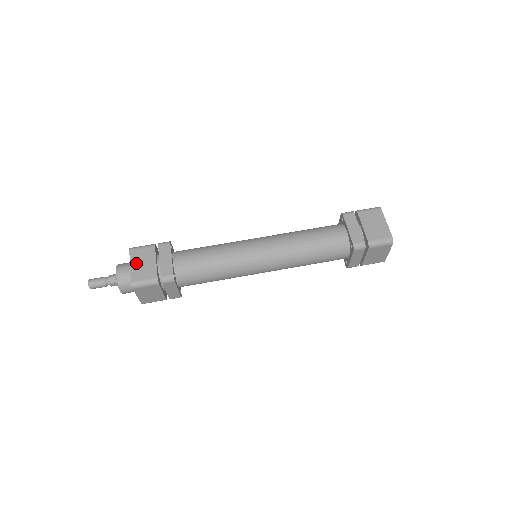
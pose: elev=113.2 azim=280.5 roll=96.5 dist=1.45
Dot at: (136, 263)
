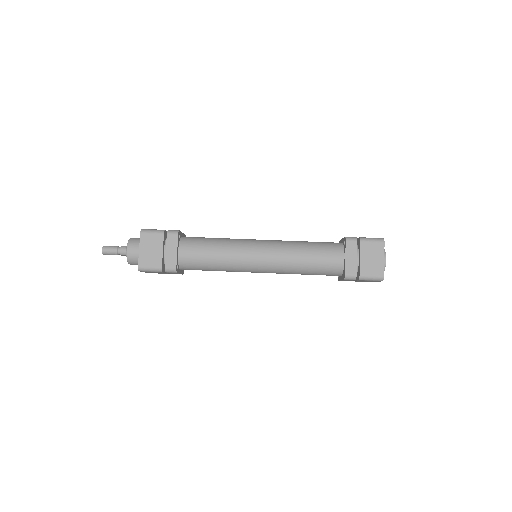
Dot at: (145, 248)
